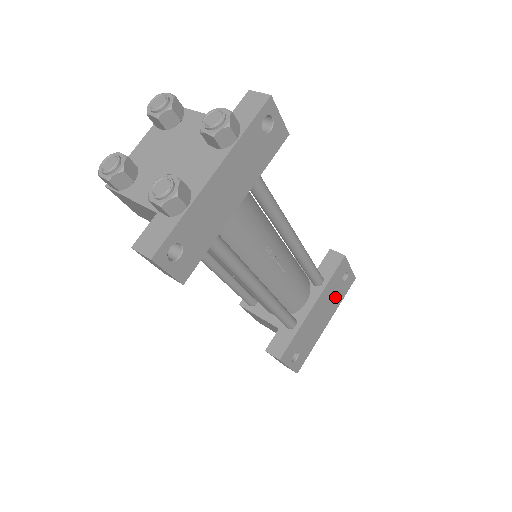
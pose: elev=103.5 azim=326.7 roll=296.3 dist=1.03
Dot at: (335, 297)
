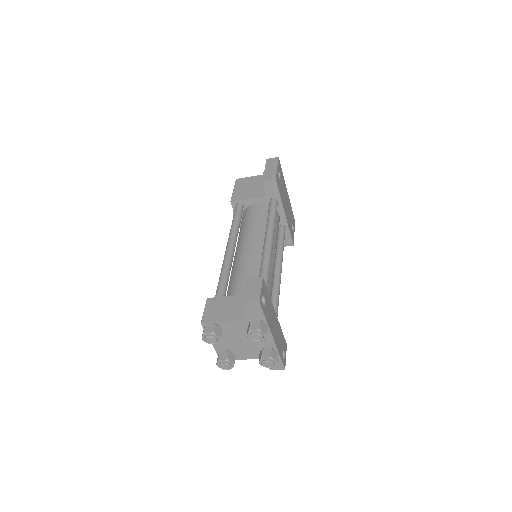
Dot at: (282, 185)
